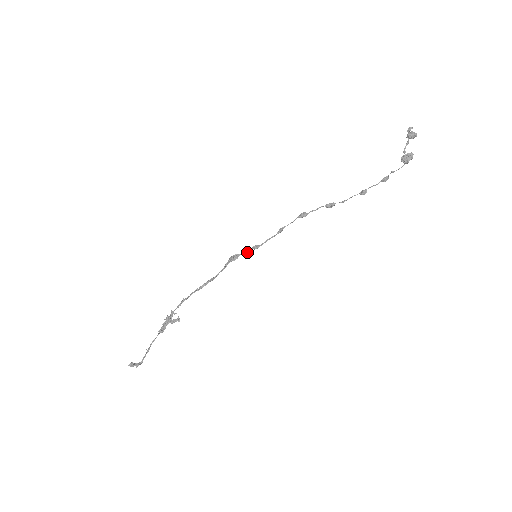
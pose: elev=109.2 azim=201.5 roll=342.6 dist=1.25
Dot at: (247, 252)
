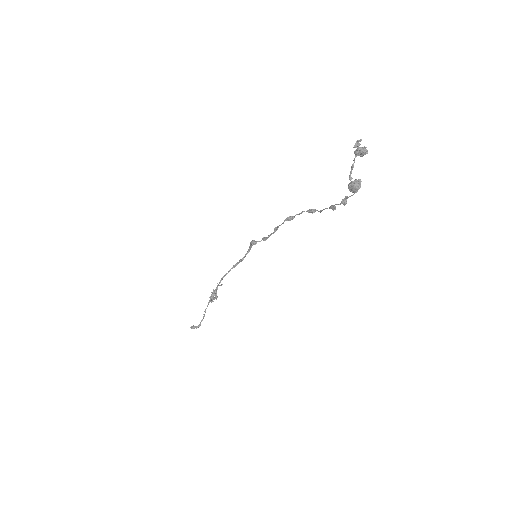
Dot at: (260, 241)
